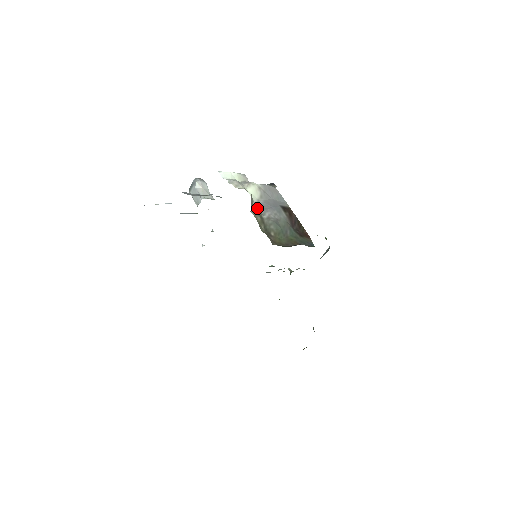
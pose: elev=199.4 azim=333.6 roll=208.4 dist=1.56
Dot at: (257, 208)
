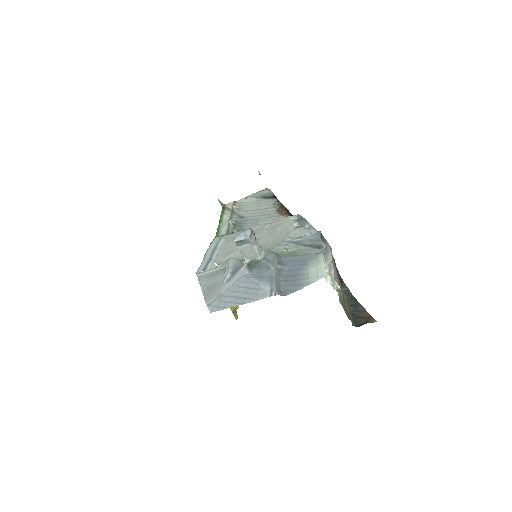
Dot at: occluded
